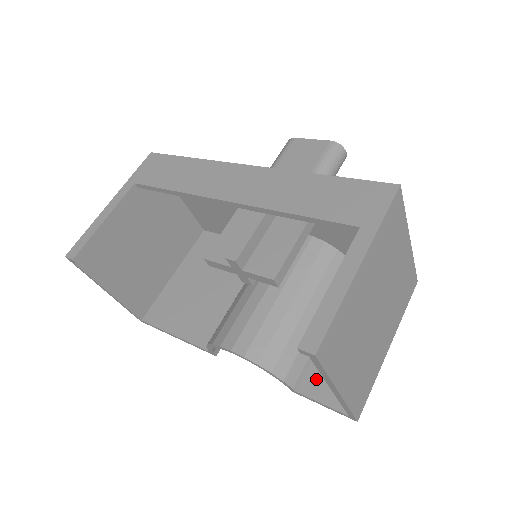
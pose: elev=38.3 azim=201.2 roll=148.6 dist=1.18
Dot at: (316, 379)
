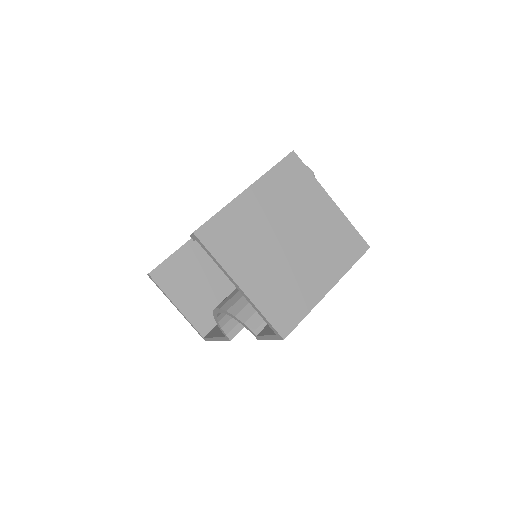
Dot at: occluded
